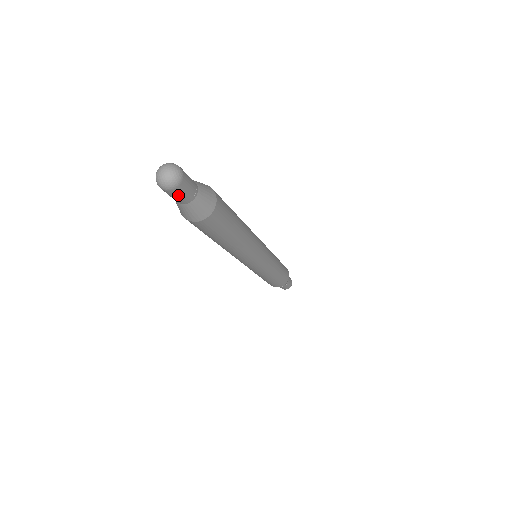
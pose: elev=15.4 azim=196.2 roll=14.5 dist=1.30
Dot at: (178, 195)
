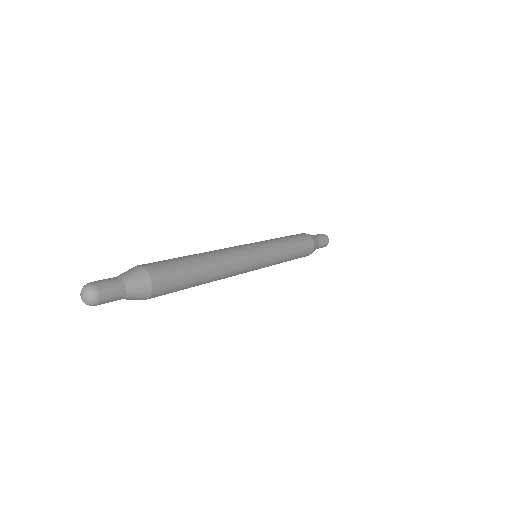
Dot at: occluded
